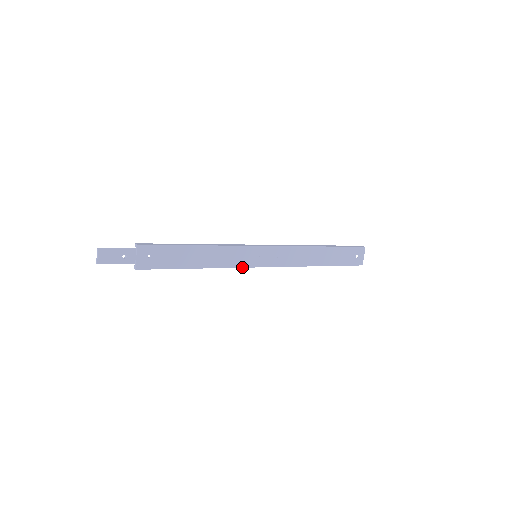
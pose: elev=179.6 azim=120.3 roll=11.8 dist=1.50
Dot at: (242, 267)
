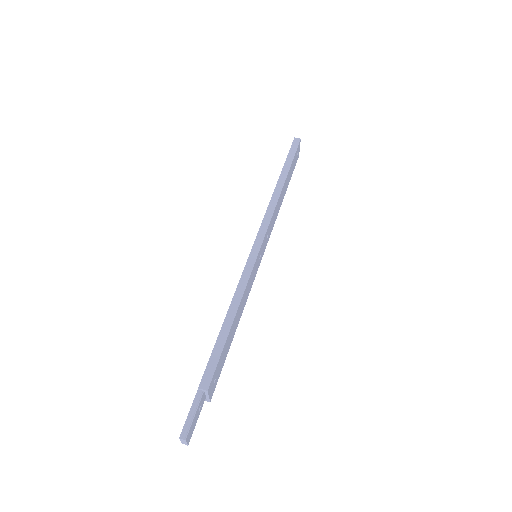
Dot at: occluded
